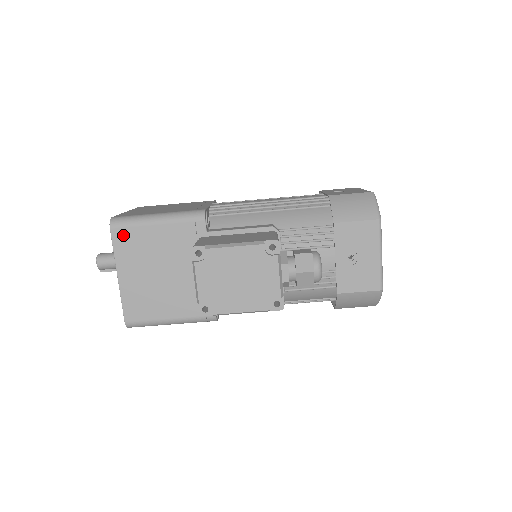
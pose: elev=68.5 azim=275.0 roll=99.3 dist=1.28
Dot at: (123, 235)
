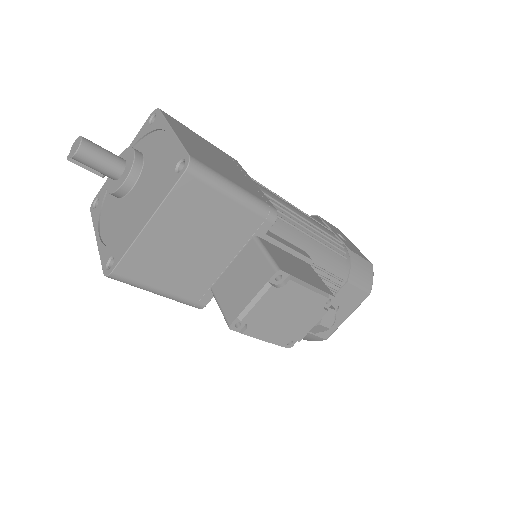
Dot at: (192, 188)
